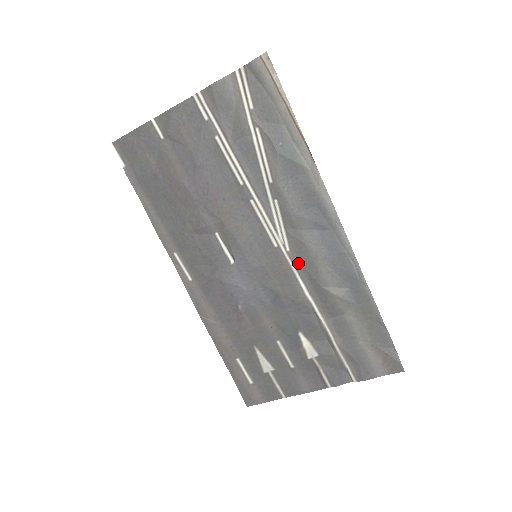
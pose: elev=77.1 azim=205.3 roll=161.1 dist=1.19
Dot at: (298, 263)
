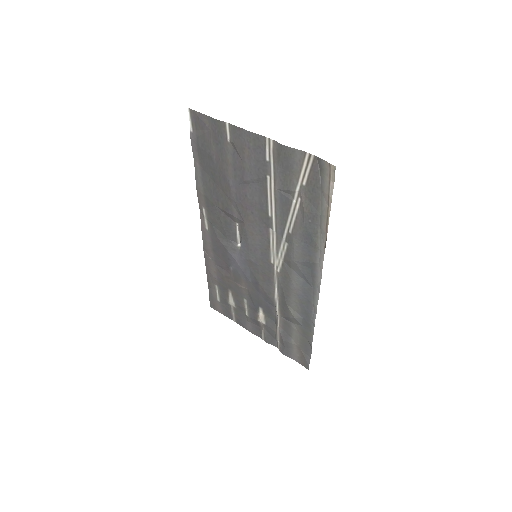
Dot at: (280, 282)
